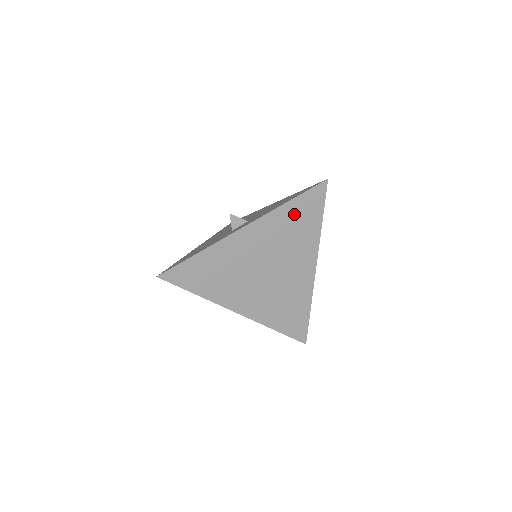
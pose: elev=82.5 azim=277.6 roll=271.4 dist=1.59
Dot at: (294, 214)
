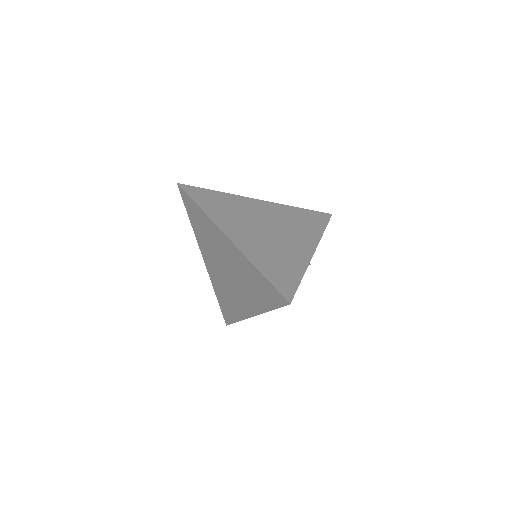
Dot at: (302, 215)
